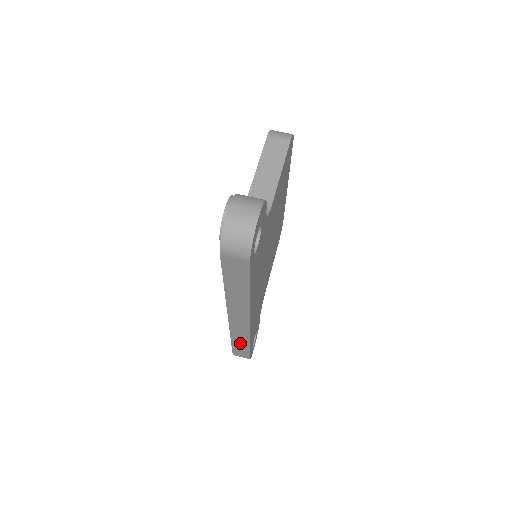
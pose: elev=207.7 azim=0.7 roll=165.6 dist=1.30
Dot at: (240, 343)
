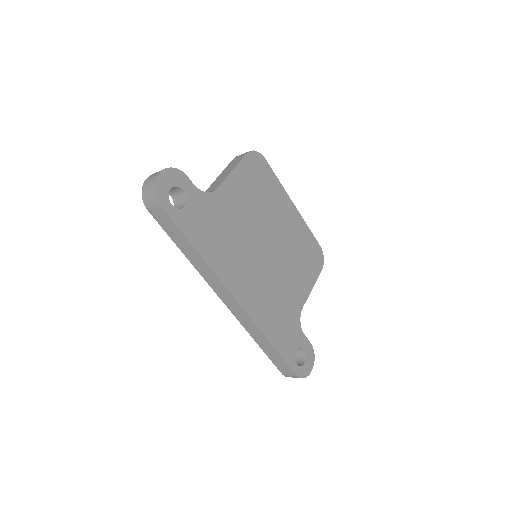
Dot at: (265, 345)
